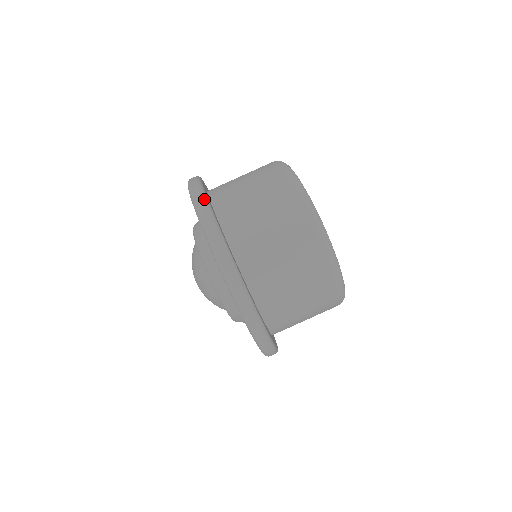
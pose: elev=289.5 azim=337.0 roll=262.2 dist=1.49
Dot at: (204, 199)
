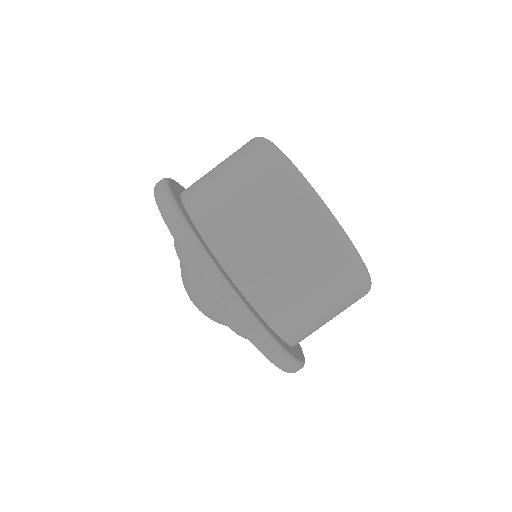
Dot at: (239, 304)
